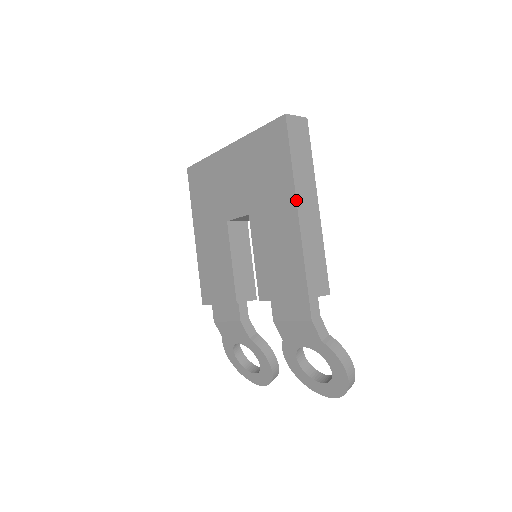
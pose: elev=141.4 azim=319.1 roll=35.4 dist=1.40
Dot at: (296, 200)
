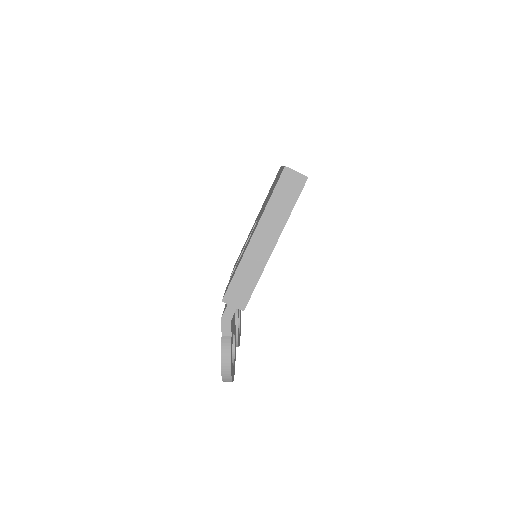
Dot at: (254, 232)
